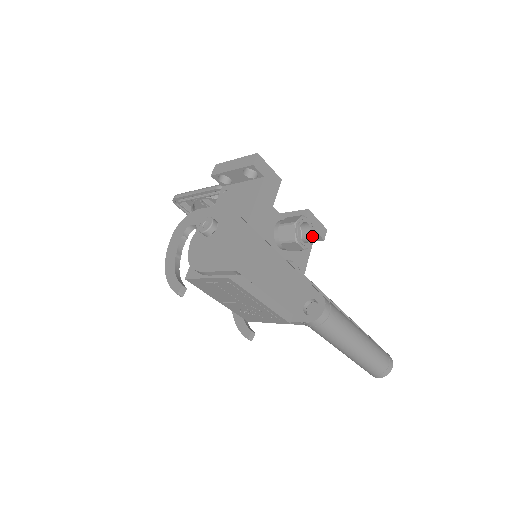
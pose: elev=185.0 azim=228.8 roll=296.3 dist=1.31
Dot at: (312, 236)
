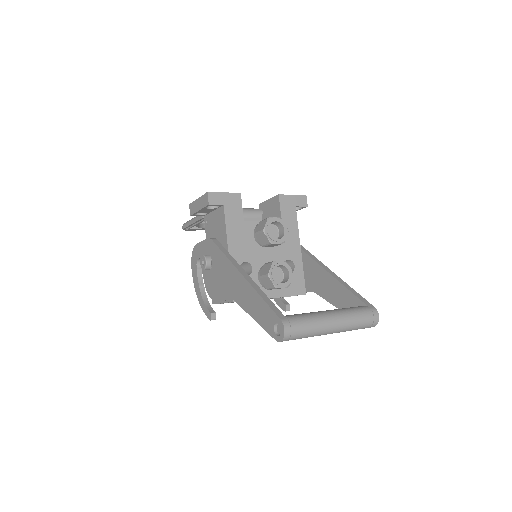
Dot at: (285, 228)
